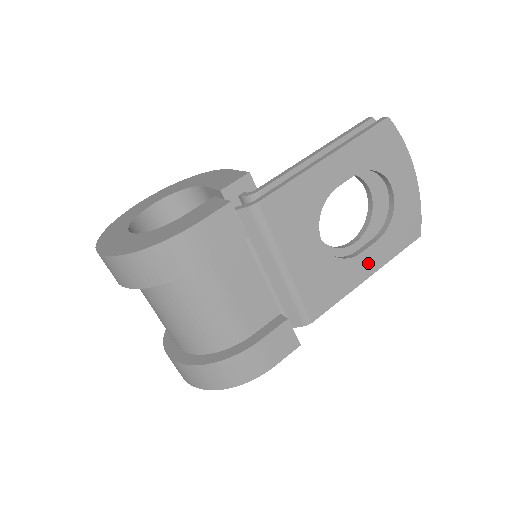
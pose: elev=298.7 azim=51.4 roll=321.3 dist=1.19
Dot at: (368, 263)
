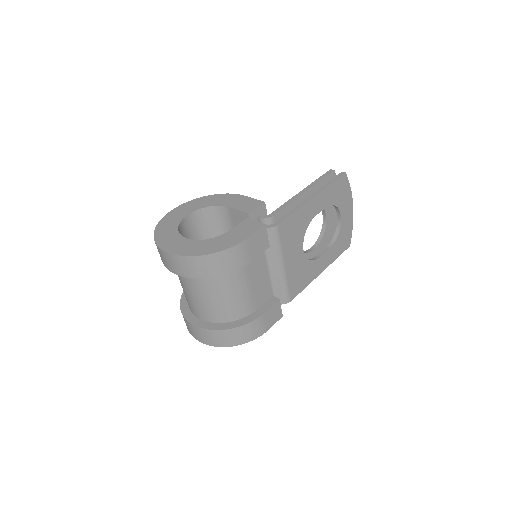
Dot at: (323, 263)
